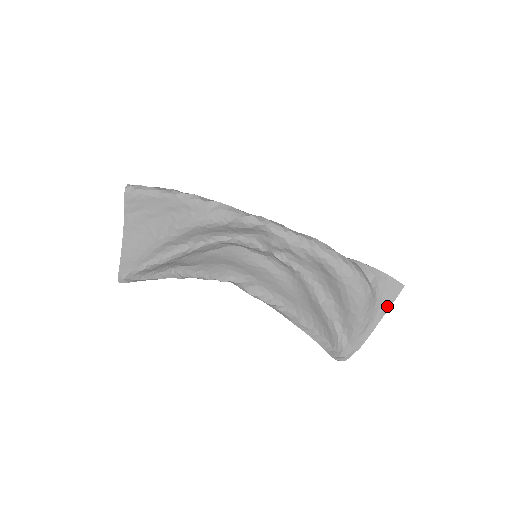
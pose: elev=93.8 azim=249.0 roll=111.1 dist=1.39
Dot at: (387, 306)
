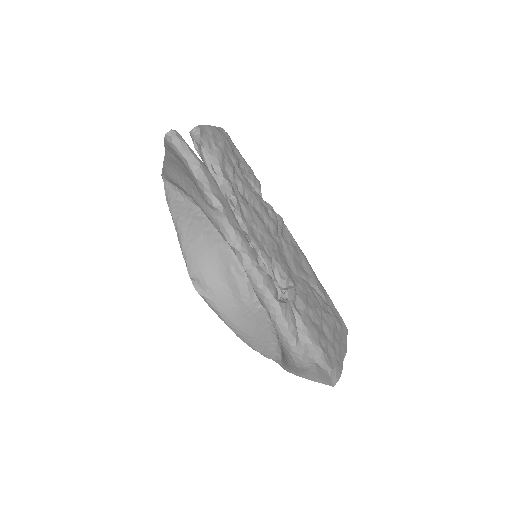
Dot at: (315, 379)
